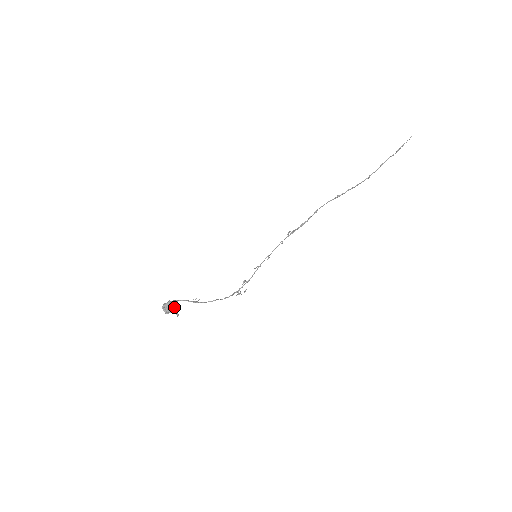
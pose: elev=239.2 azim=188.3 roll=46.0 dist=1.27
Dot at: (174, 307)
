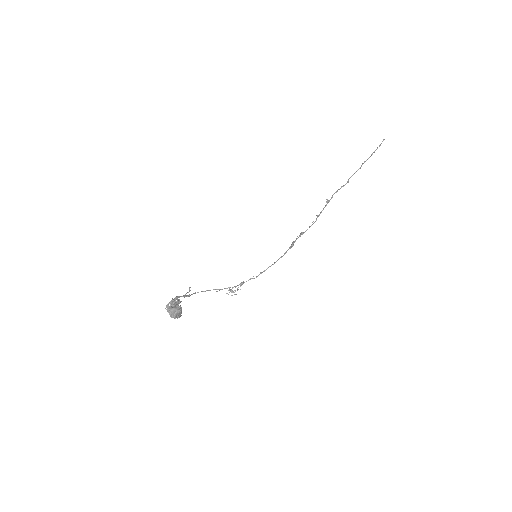
Dot at: (181, 312)
